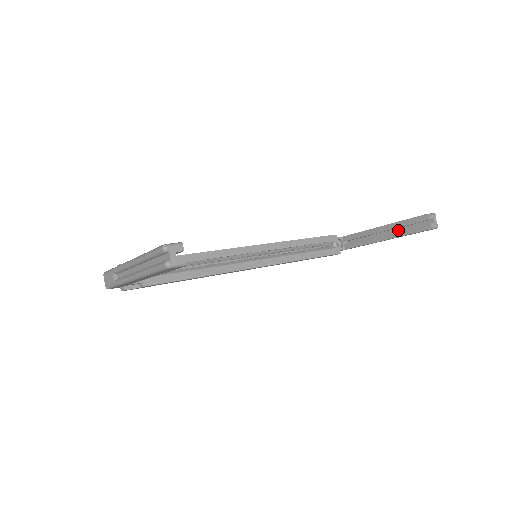
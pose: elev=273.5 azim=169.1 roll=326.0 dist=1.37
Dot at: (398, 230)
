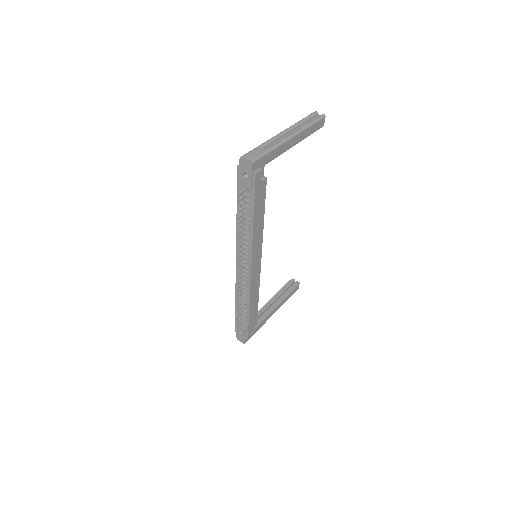
Dot at: occluded
